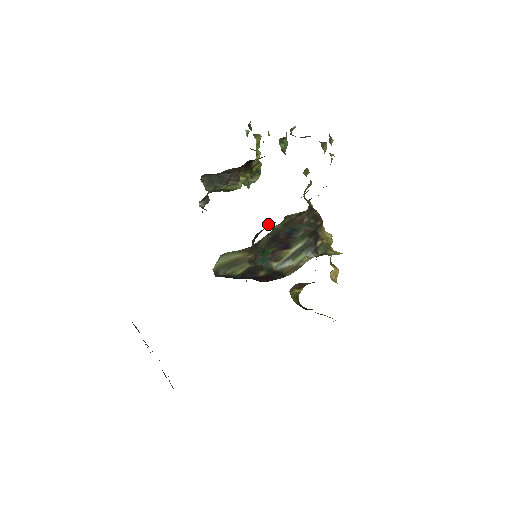
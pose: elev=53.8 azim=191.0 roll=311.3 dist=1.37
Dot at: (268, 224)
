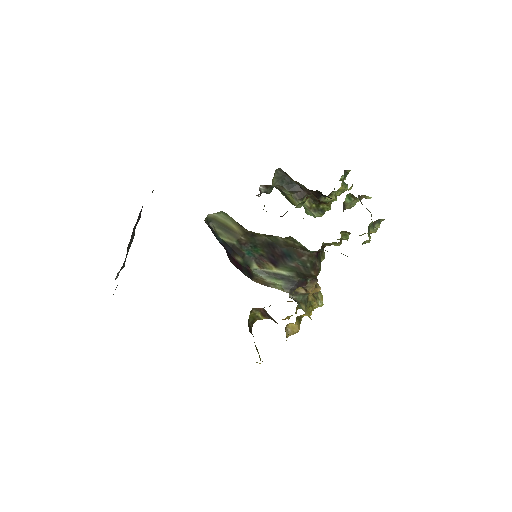
Dot at: occluded
